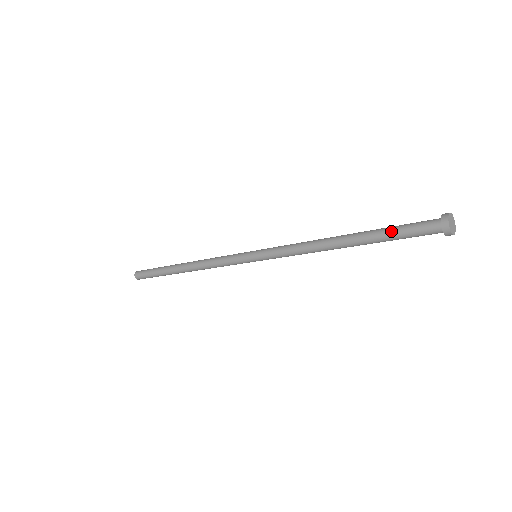
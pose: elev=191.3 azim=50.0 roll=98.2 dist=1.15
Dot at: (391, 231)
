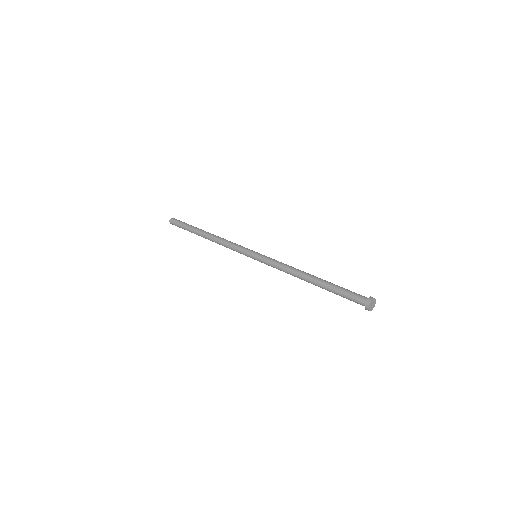
Dot at: occluded
